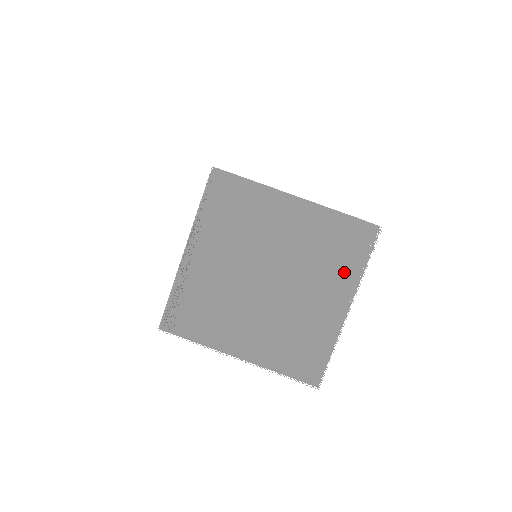
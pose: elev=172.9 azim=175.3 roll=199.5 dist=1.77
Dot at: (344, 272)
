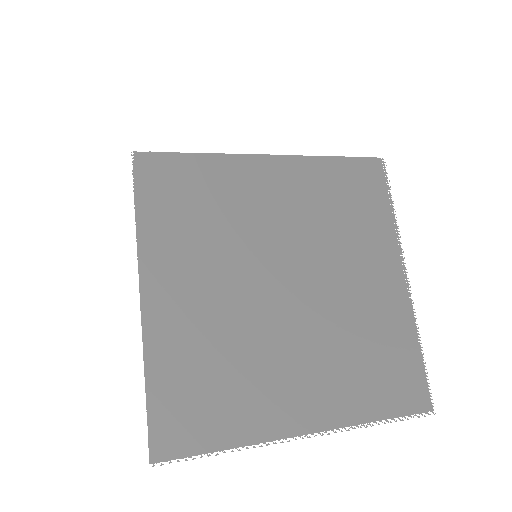
Dot at: (375, 229)
